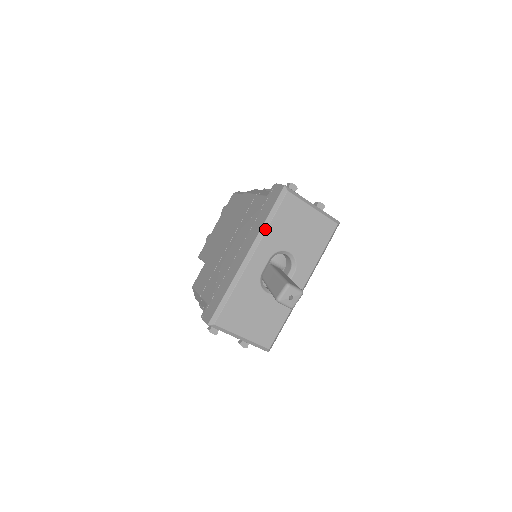
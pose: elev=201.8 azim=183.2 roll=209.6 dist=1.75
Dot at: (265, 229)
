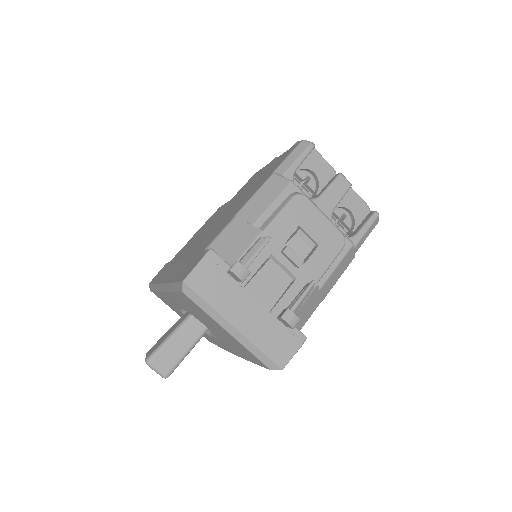
Dot at: (168, 289)
